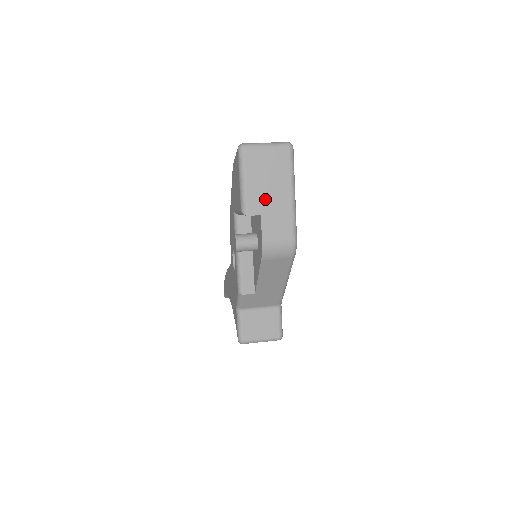
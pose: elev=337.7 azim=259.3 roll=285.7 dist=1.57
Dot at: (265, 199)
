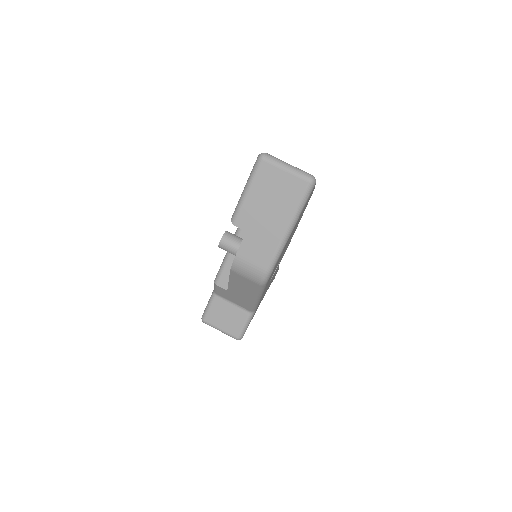
Dot at: (258, 219)
